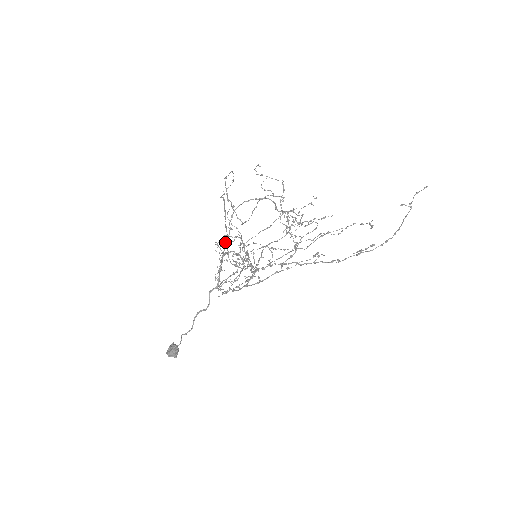
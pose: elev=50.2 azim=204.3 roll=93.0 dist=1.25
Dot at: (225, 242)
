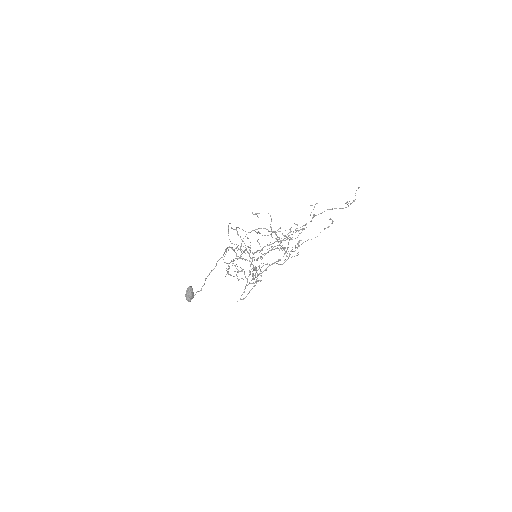
Dot at: (234, 250)
